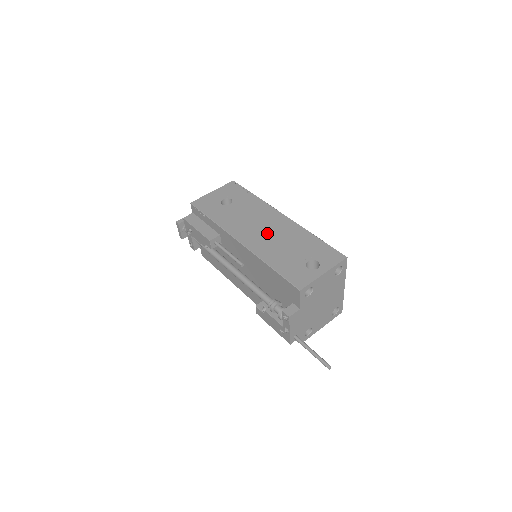
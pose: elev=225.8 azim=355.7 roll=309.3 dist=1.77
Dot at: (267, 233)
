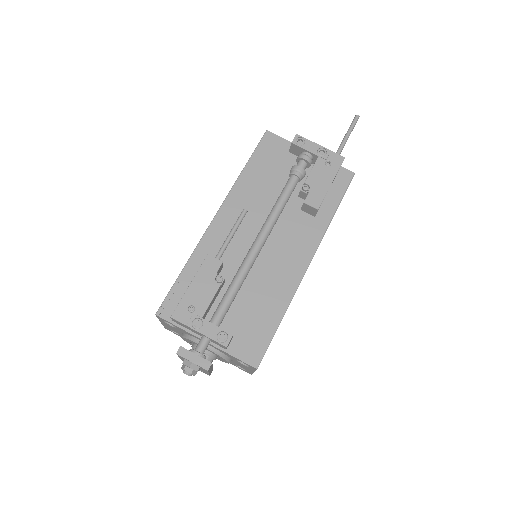
Dot at: occluded
